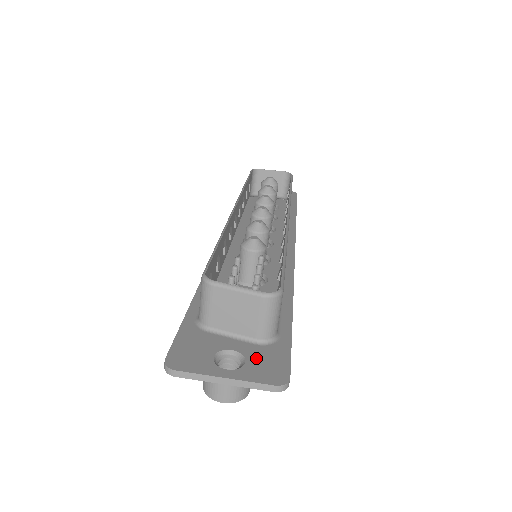
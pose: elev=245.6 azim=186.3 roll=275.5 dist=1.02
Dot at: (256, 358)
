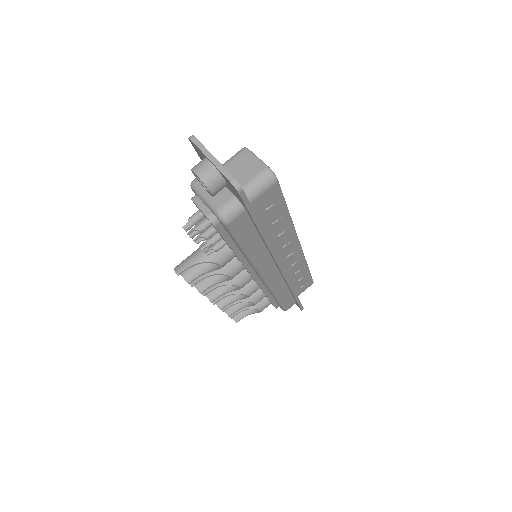
Dot at: occluded
